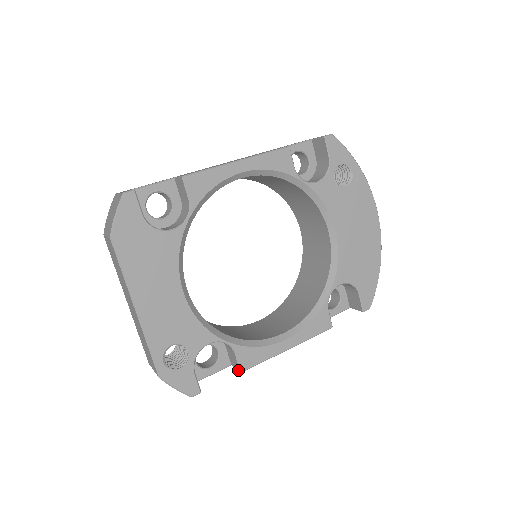
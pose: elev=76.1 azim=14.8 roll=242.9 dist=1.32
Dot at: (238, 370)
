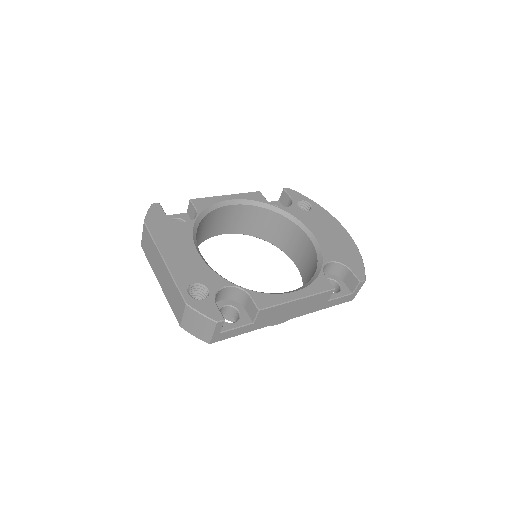
Dot at: (257, 312)
